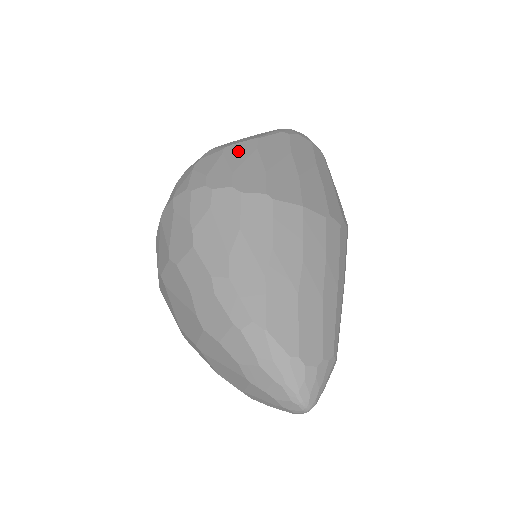
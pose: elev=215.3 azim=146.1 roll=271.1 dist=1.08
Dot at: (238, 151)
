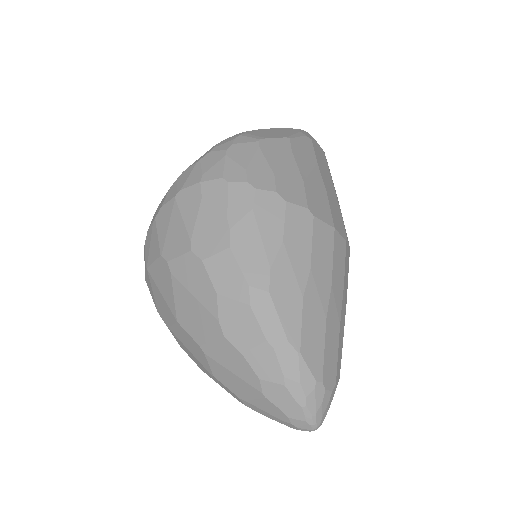
Dot at: (274, 149)
